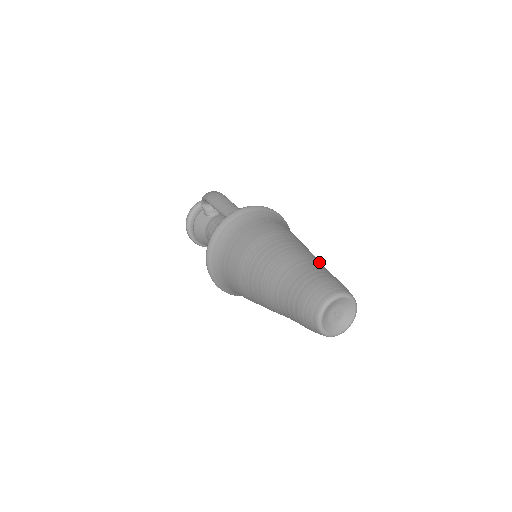
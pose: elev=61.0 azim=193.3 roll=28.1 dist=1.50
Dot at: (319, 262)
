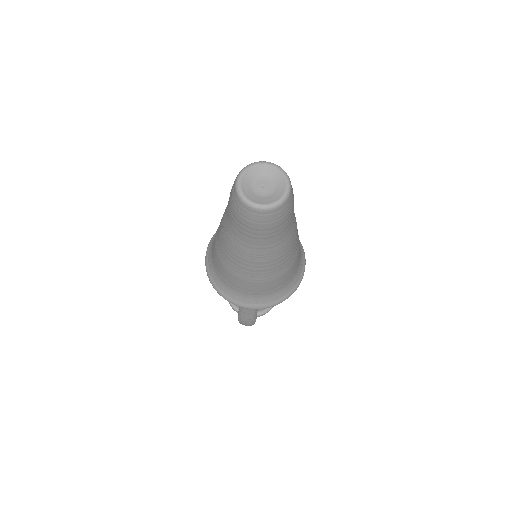
Dot at: occluded
